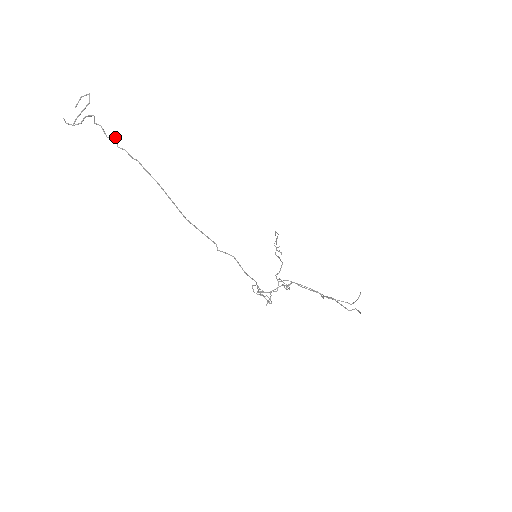
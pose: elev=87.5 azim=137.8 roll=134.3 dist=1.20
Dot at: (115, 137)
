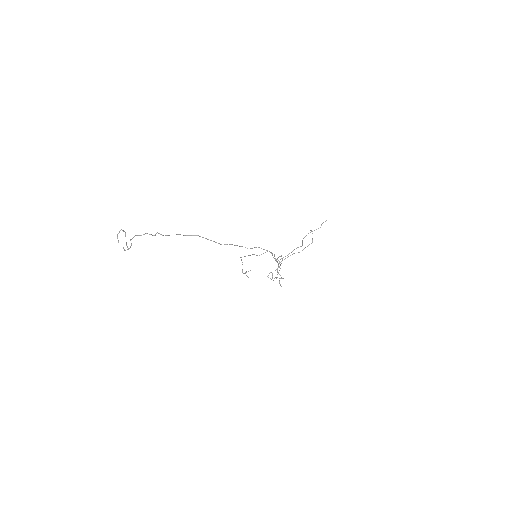
Dot at: (158, 233)
